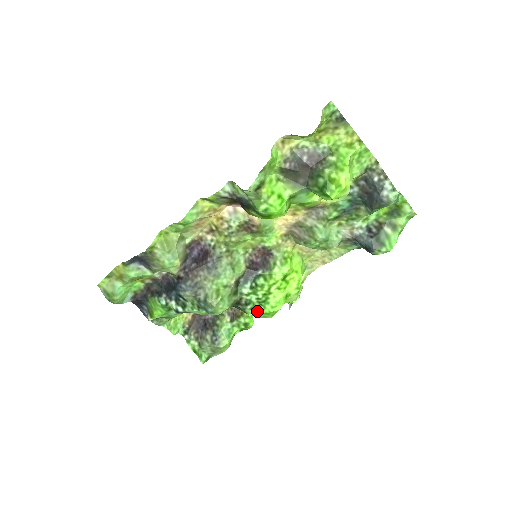
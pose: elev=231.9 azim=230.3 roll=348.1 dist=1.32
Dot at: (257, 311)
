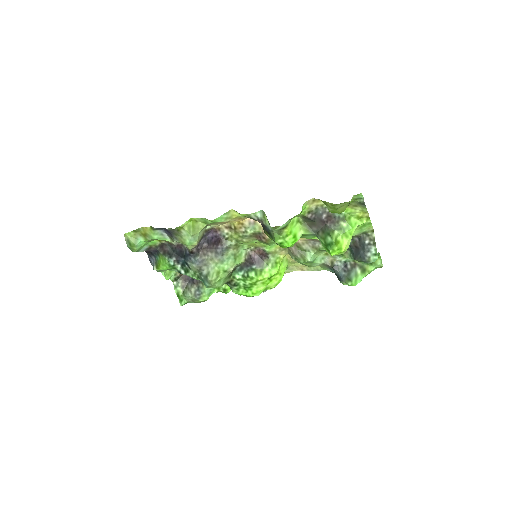
Dot at: (240, 292)
